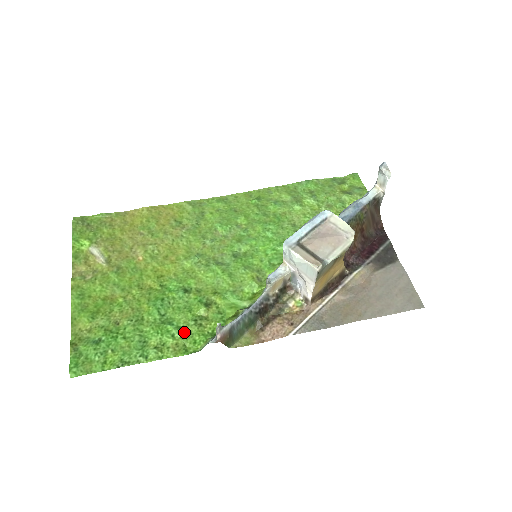
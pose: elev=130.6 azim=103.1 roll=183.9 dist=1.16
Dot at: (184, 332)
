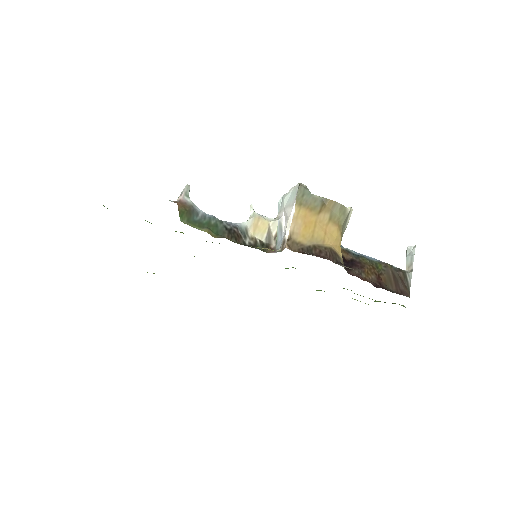
Dot at: occluded
